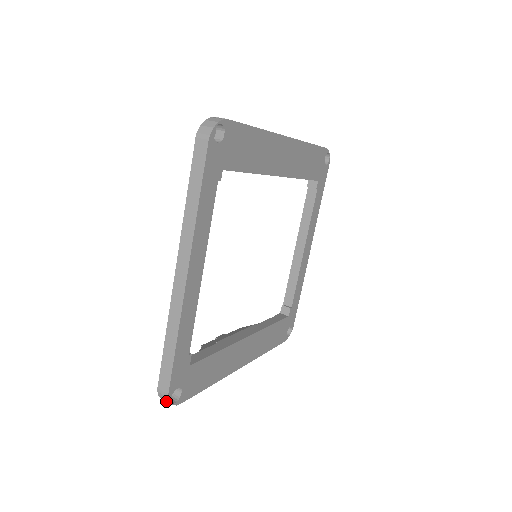
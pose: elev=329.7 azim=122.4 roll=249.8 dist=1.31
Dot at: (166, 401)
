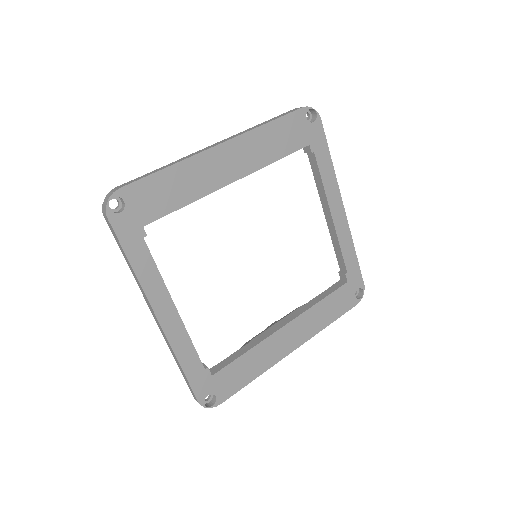
Dot at: (206, 405)
